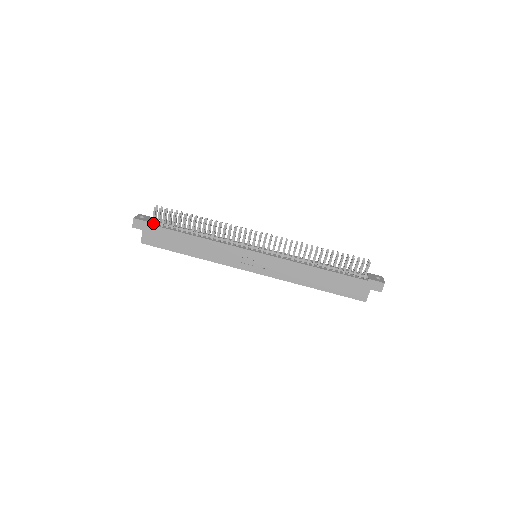
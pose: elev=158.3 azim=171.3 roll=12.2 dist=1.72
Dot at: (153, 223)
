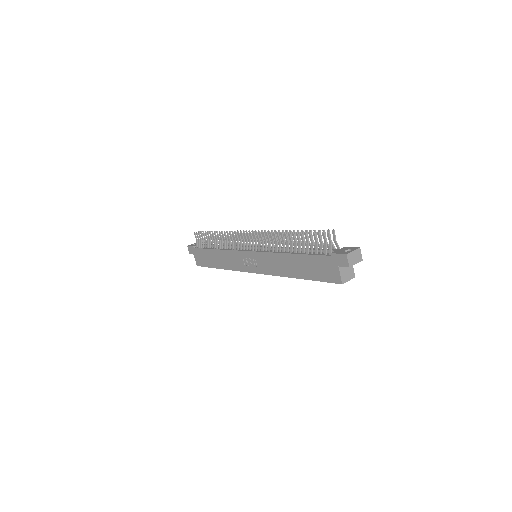
Dot at: (197, 247)
